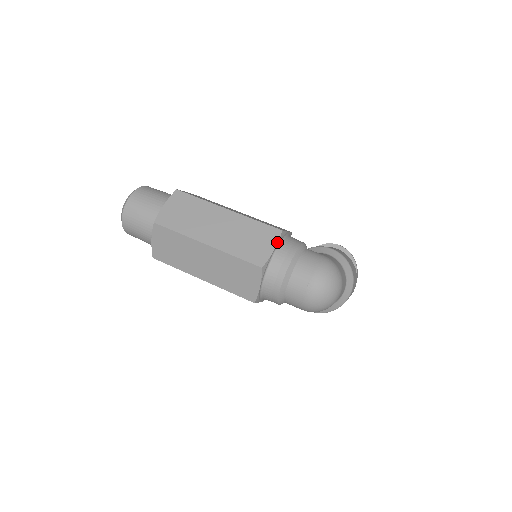
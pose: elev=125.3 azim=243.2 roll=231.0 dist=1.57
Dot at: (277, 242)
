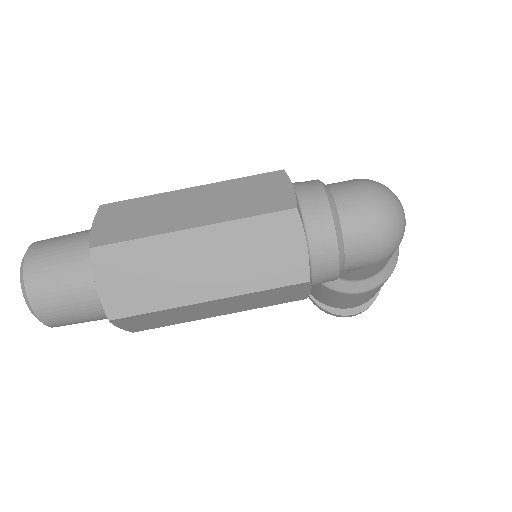
Dot at: (289, 180)
